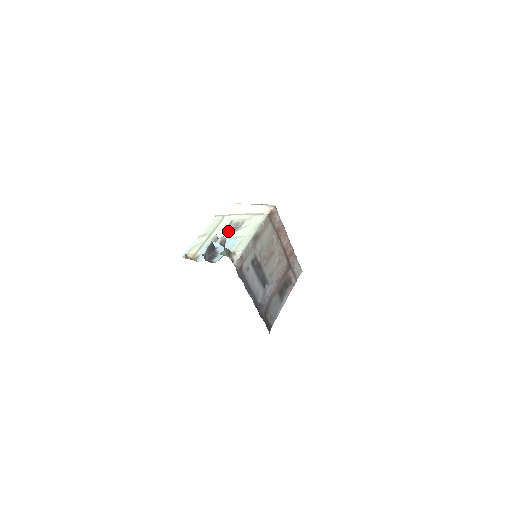
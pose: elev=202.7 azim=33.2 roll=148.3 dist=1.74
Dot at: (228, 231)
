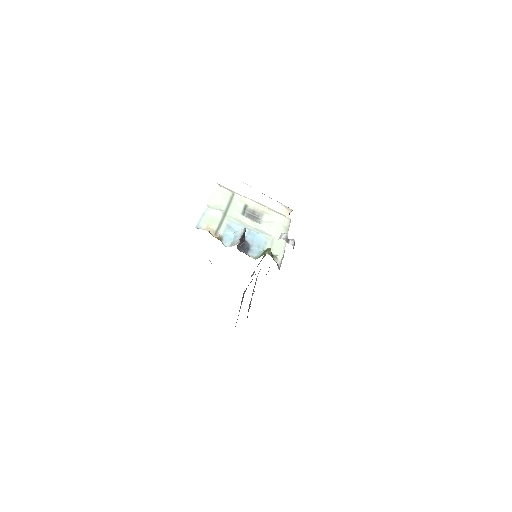
Dot at: (248, 218)
